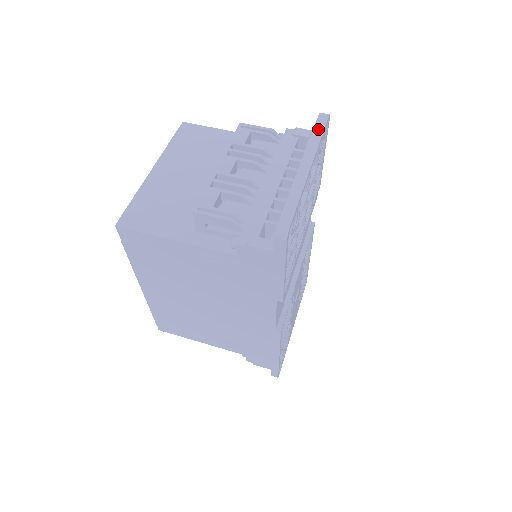
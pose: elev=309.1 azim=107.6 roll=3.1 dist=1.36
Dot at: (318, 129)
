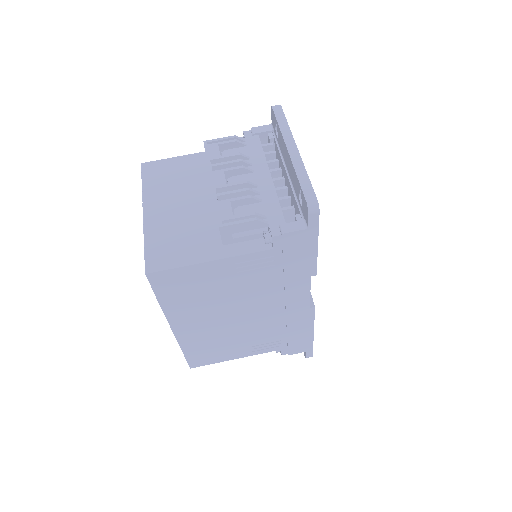
Dot at: (280, 119)
